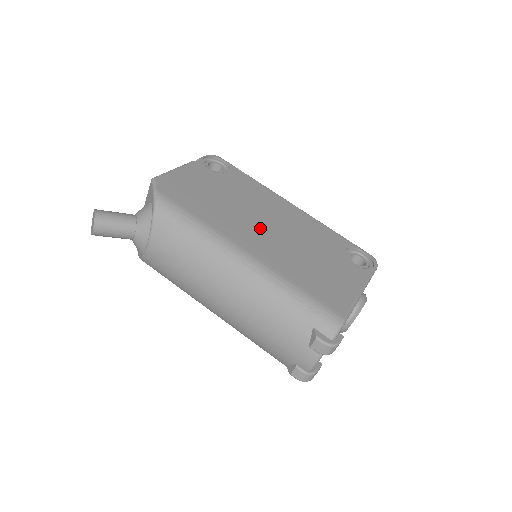
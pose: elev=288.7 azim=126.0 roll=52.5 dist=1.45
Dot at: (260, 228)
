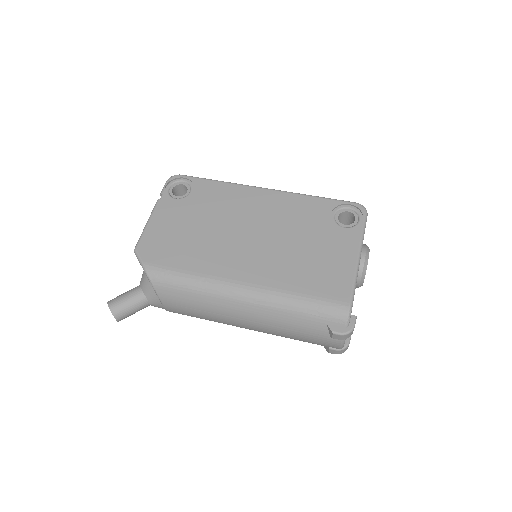
Dot at: (245, 245)
